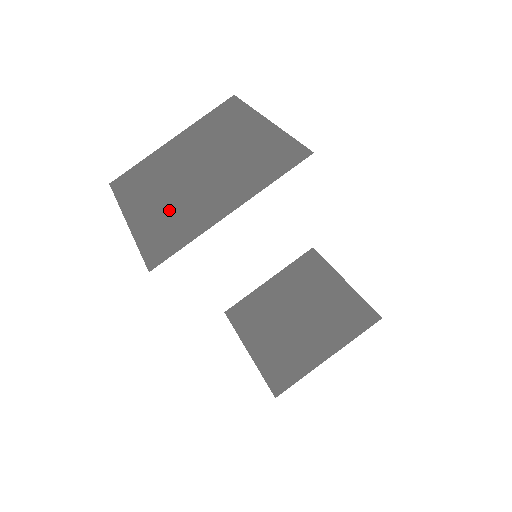
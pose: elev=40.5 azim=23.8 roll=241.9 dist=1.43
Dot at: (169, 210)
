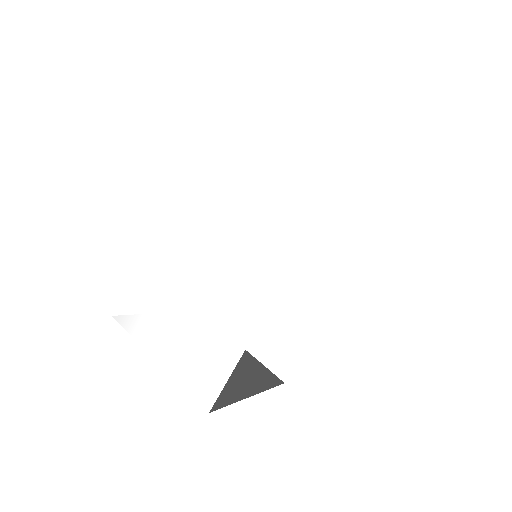
Dot at: occluded
